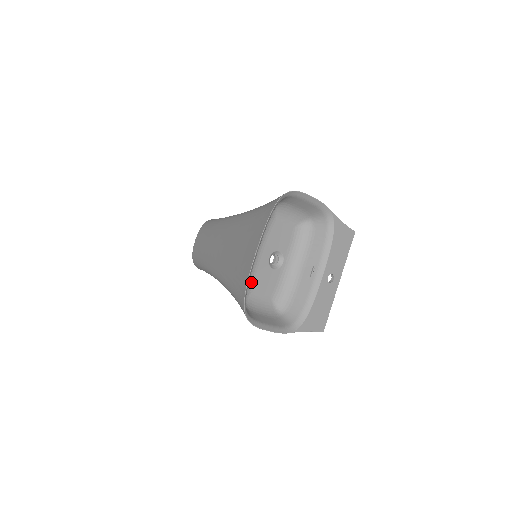
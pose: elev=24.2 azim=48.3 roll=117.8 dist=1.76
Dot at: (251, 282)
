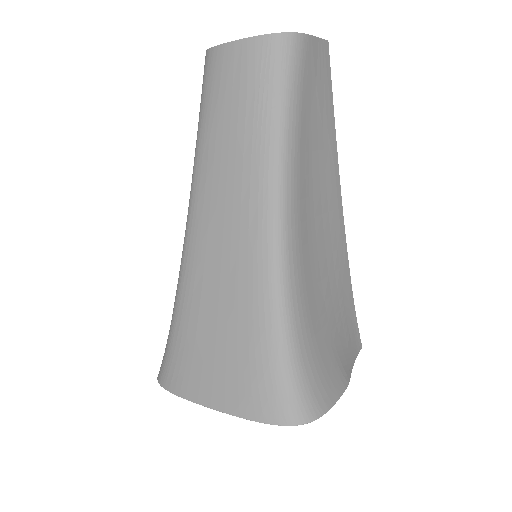
Dot at: occluded
